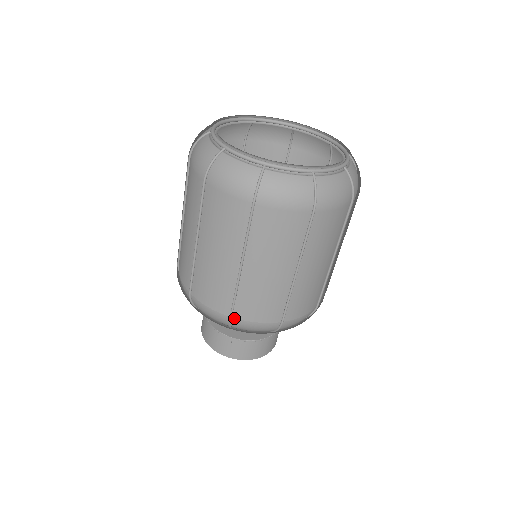
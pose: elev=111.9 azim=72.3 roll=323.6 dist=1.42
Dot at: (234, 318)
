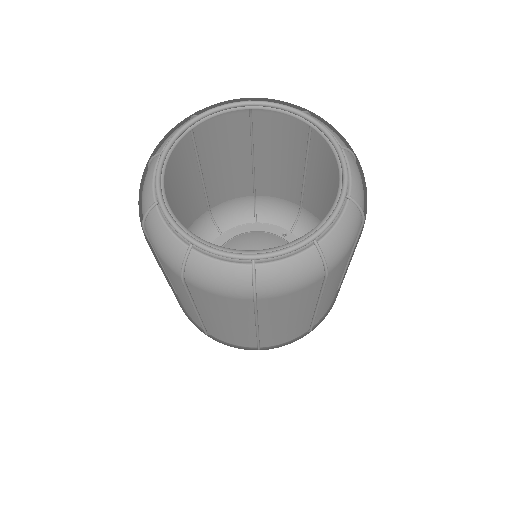
Dot at: occluded
